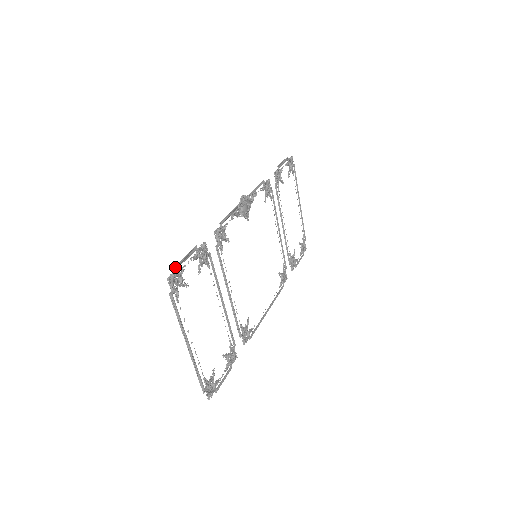
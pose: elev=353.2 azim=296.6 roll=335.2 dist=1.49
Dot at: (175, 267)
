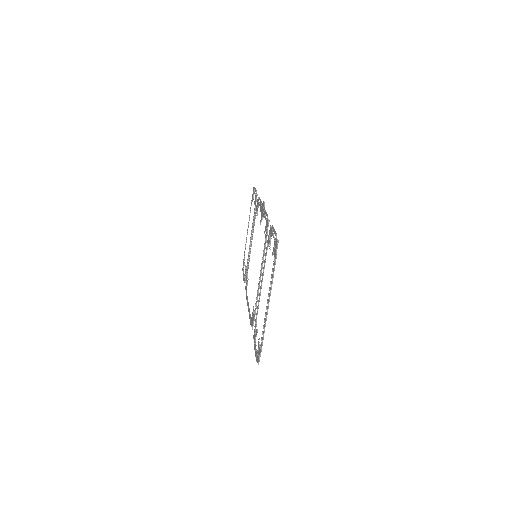
Dot at: occluded
